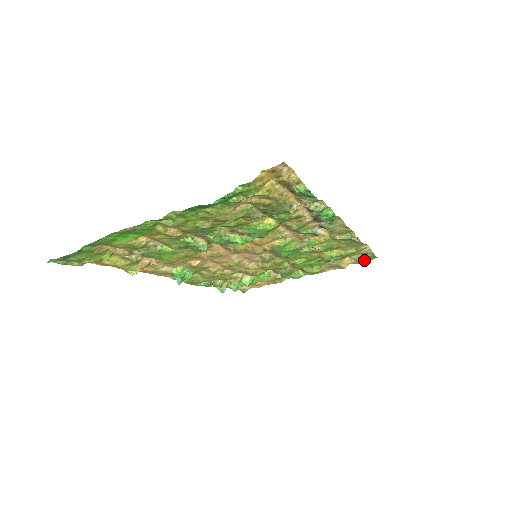
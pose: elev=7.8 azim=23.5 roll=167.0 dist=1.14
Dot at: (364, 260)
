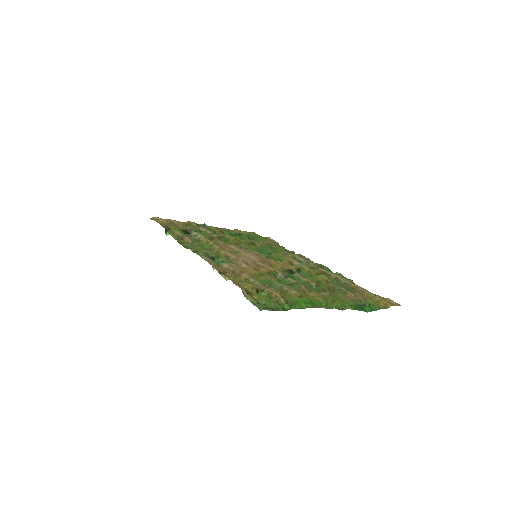
Dot at: occluded
